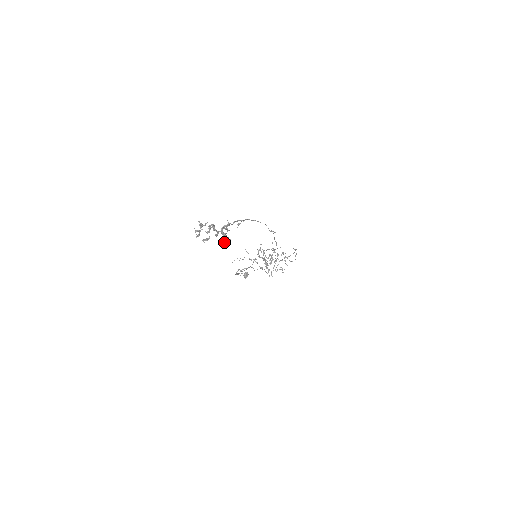
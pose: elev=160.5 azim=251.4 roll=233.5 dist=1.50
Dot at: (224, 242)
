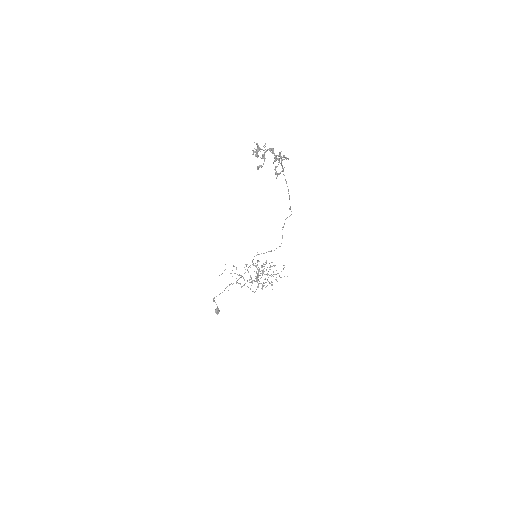
Dot at: occluded
